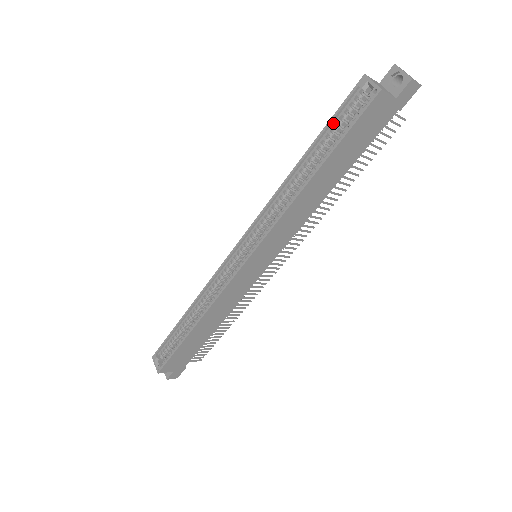
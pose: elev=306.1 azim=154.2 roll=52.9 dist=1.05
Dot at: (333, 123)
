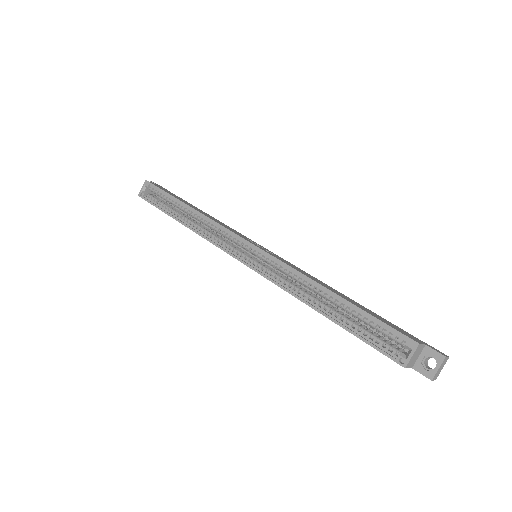
Dot at: (372, 319)
